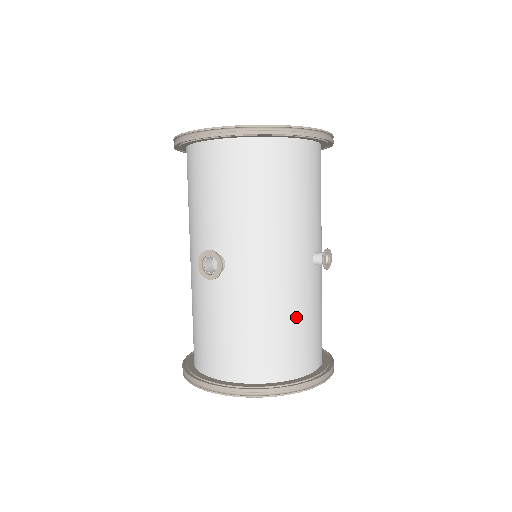
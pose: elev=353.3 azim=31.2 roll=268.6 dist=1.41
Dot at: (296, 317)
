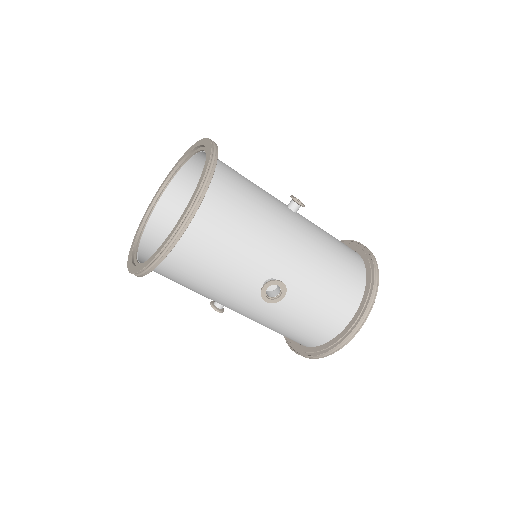
Dot at: (330, 247)
